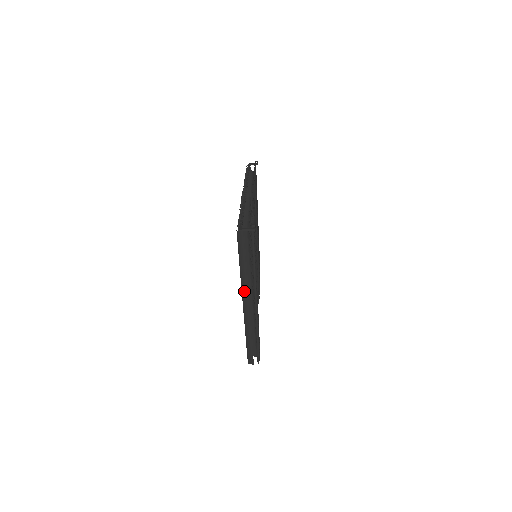
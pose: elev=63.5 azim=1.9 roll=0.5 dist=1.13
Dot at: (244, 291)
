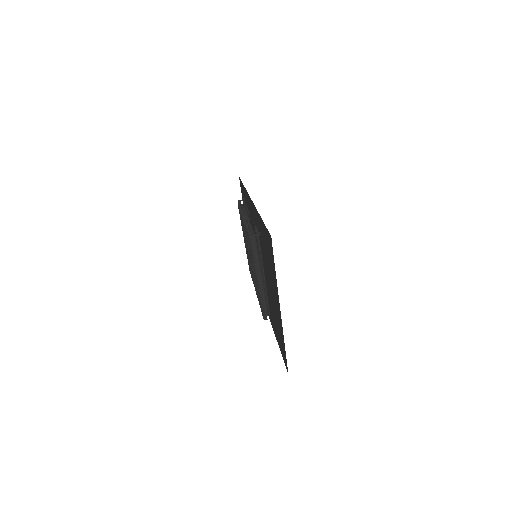
Dot at: (257, 273)
